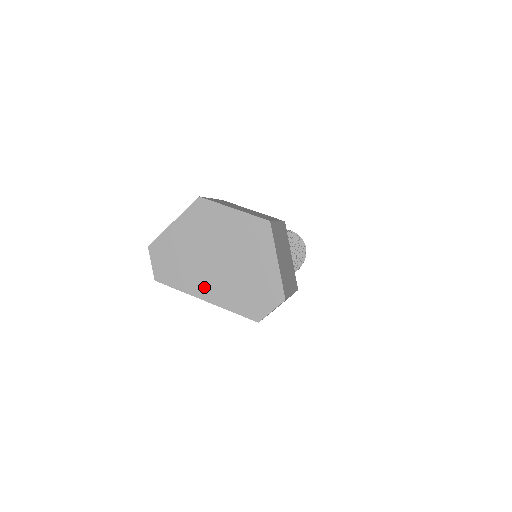
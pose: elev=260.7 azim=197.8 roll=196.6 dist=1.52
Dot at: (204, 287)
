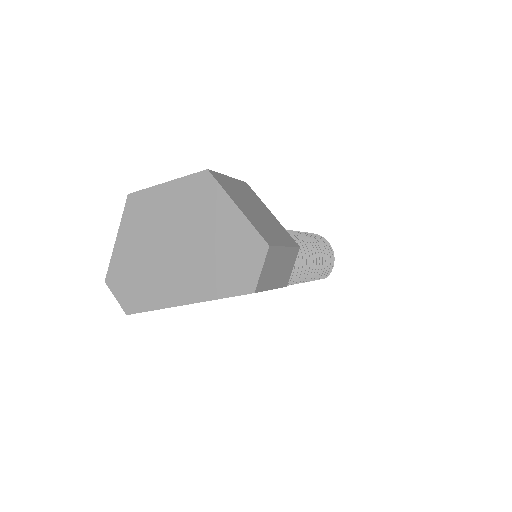
Dot at: (178, 289)
